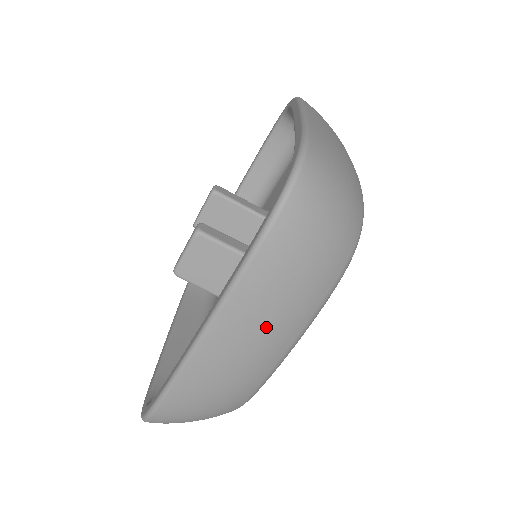
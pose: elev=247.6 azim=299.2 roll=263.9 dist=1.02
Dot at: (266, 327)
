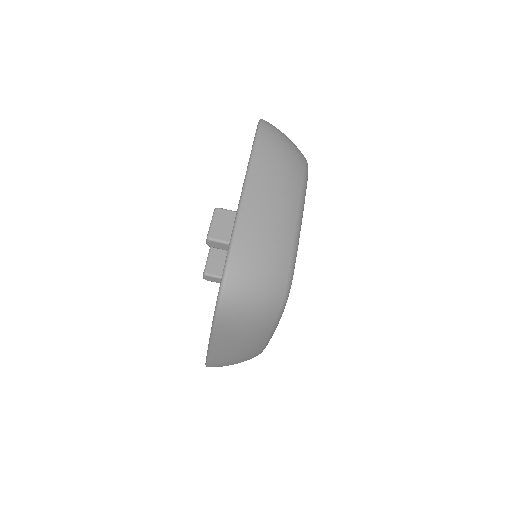
Dot at: (280, 175)
